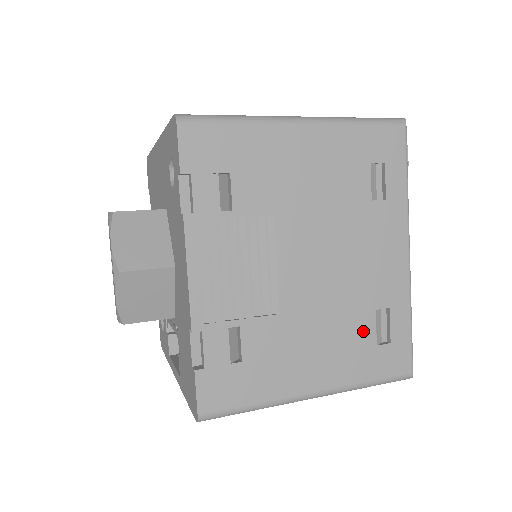
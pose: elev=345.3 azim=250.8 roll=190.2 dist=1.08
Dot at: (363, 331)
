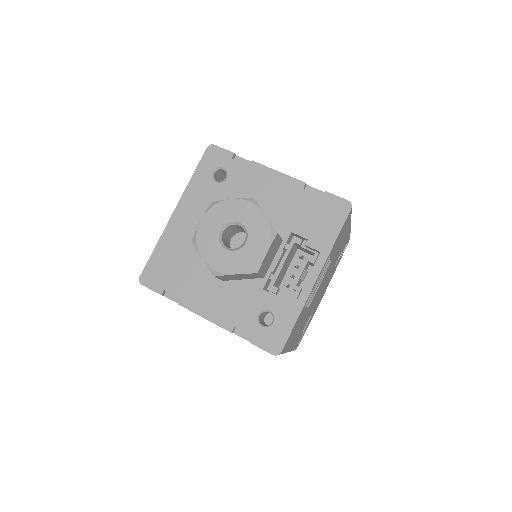
Dot at: occluded
